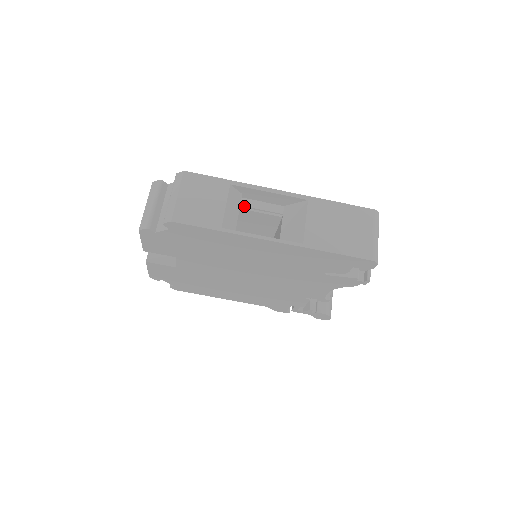
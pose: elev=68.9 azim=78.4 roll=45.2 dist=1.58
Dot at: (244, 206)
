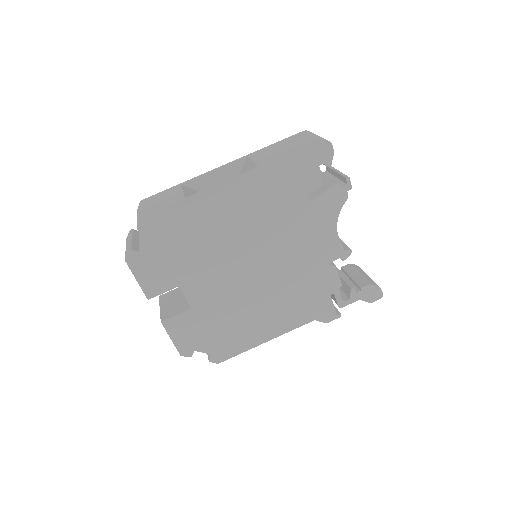
Dot at: occluded
